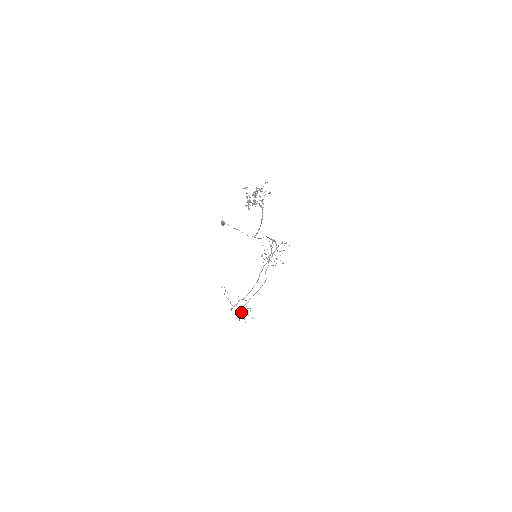
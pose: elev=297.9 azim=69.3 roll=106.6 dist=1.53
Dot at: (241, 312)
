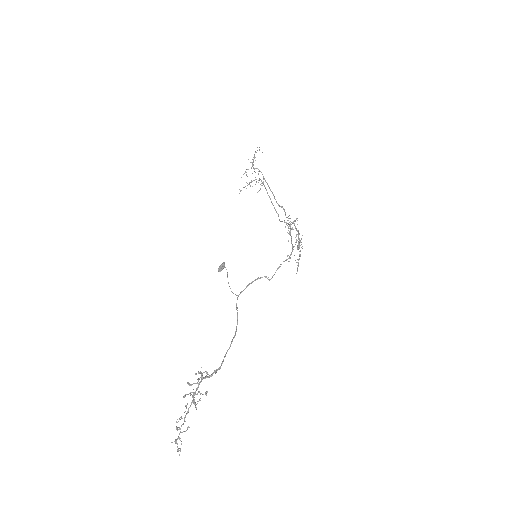
Dot at: (252, 181)
